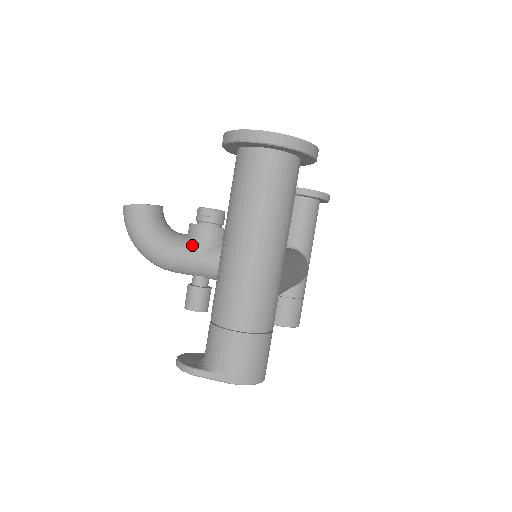
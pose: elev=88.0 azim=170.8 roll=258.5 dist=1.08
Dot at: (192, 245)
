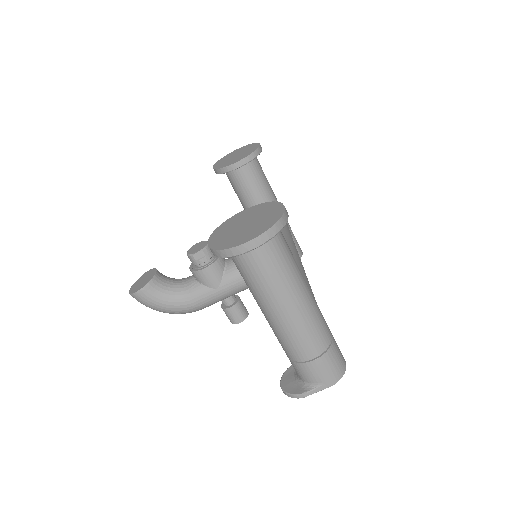
Dot at: (207, 286)
